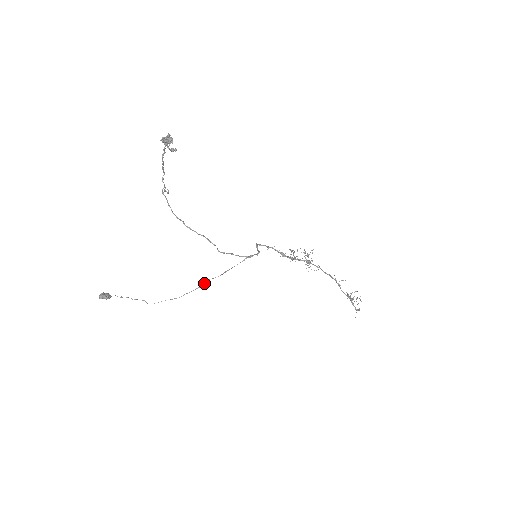
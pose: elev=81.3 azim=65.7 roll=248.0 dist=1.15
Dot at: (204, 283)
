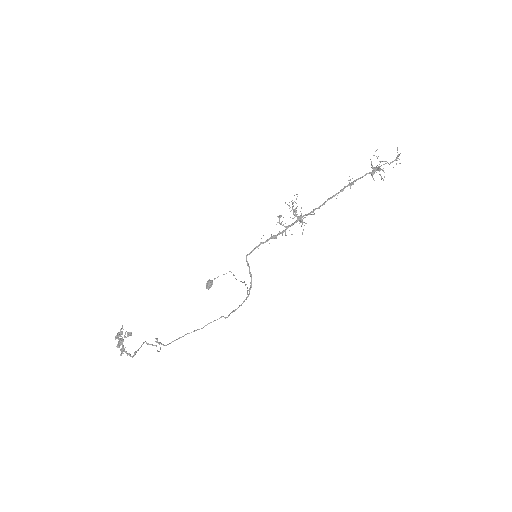
Dot at: occluded
